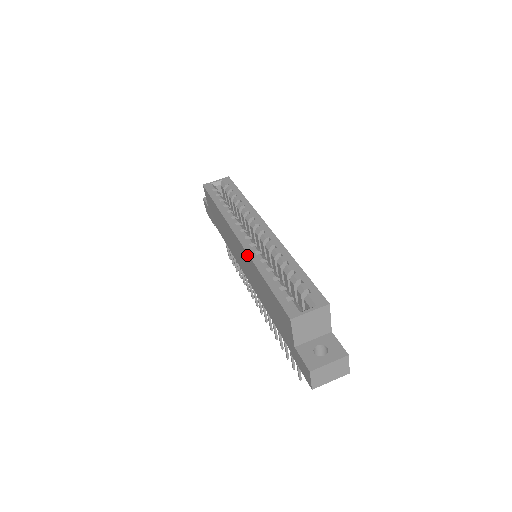
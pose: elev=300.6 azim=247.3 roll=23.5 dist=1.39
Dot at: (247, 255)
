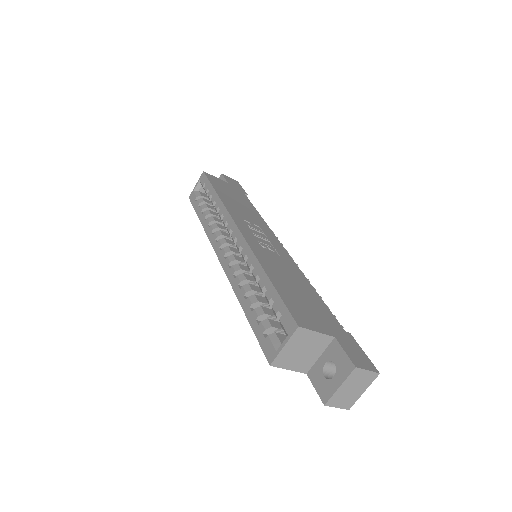
Dot at: occluded
